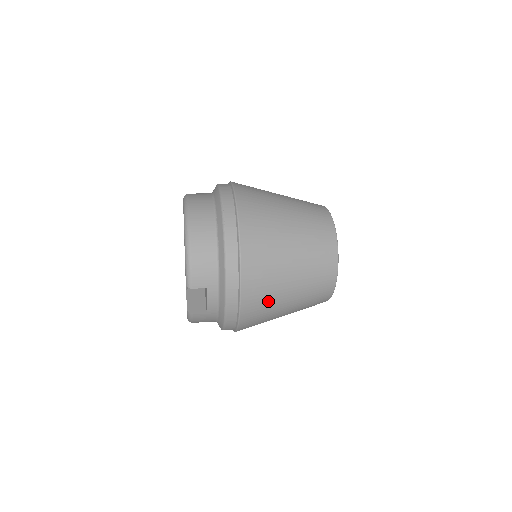
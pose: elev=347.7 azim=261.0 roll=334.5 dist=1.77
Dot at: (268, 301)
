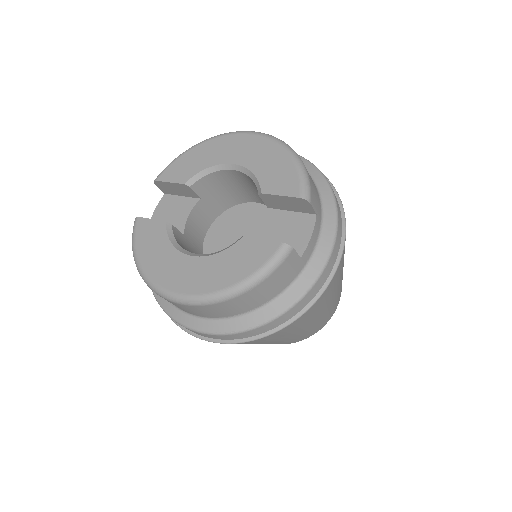
Dot at: (340, 272)
